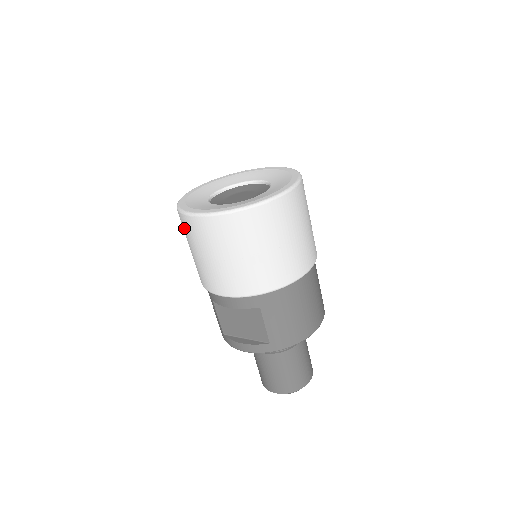
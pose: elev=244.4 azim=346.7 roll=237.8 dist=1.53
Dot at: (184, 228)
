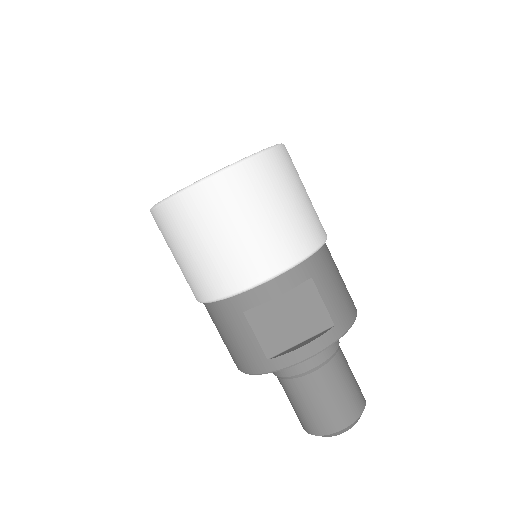
Dot at: (187, 216)
